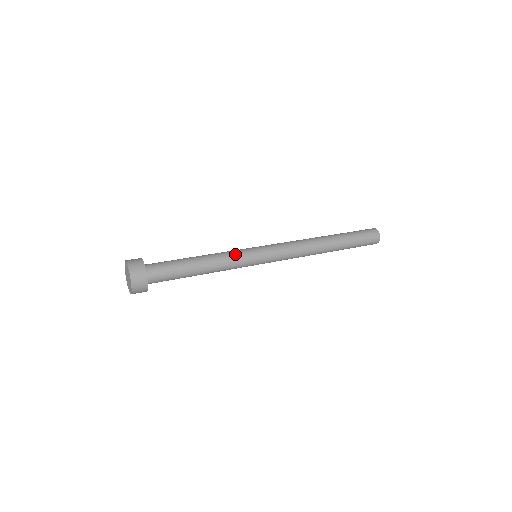
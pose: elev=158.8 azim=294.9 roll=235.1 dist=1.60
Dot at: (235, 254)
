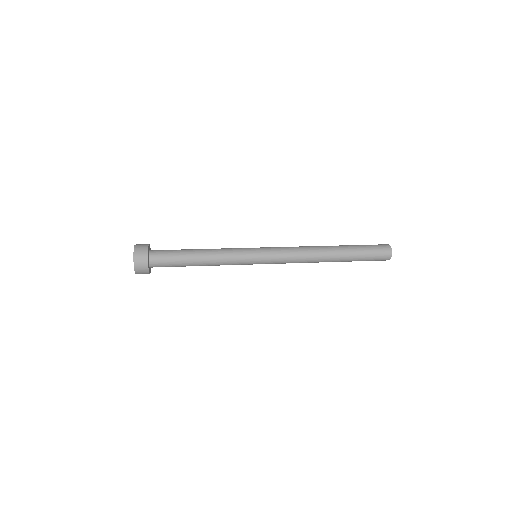
Dot at: (234, 257)
